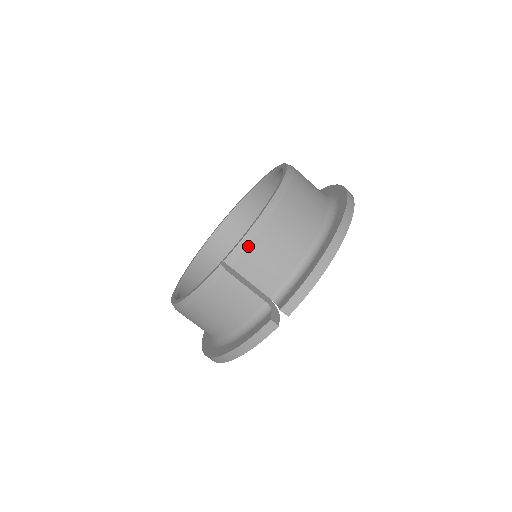
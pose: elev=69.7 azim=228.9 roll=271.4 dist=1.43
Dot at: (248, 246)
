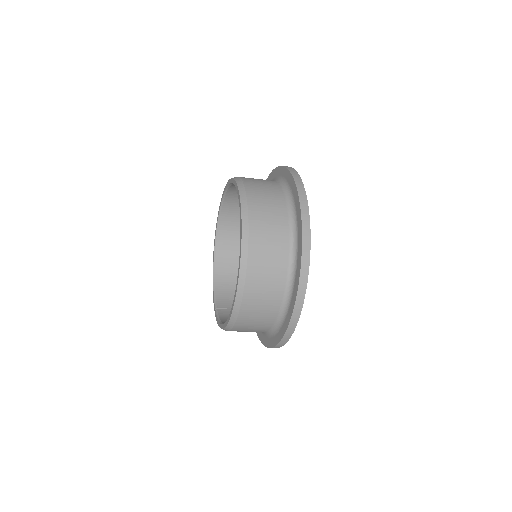
Dot at: occluded
